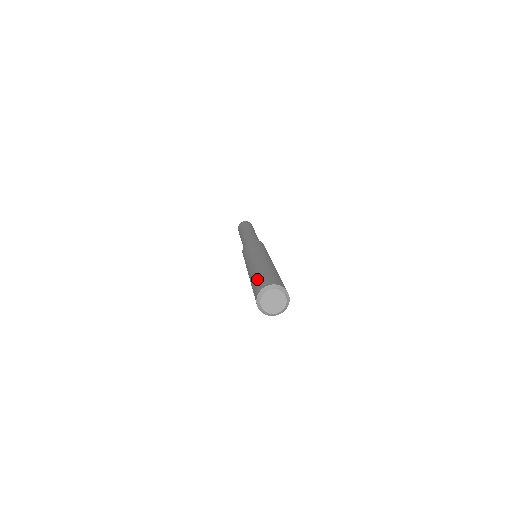
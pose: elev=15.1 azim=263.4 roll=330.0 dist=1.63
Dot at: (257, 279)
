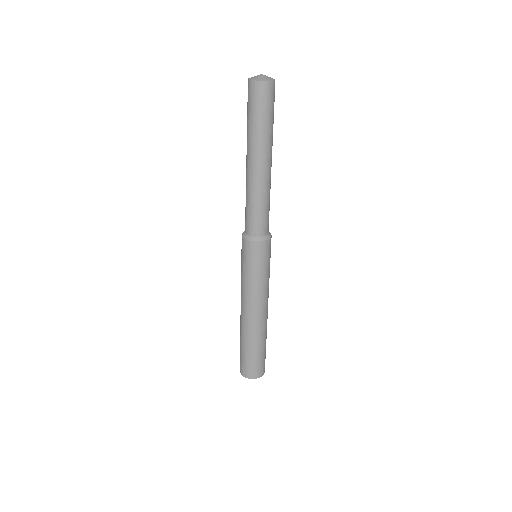
Dot at: (242, 355)
